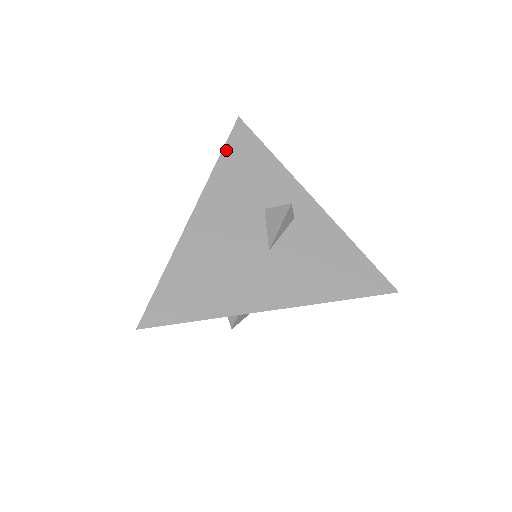
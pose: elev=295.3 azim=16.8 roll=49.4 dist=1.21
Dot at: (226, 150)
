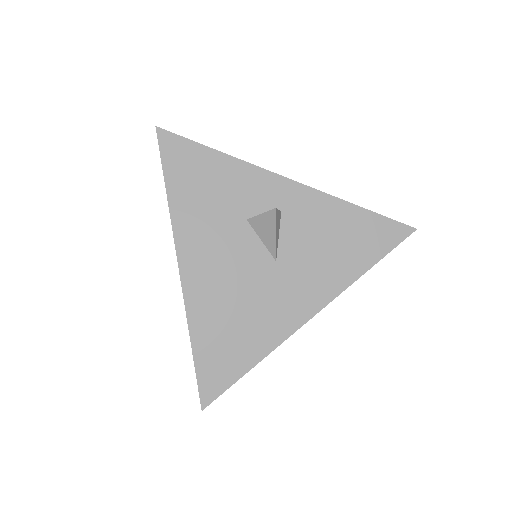
Dot at: (168, 176)
